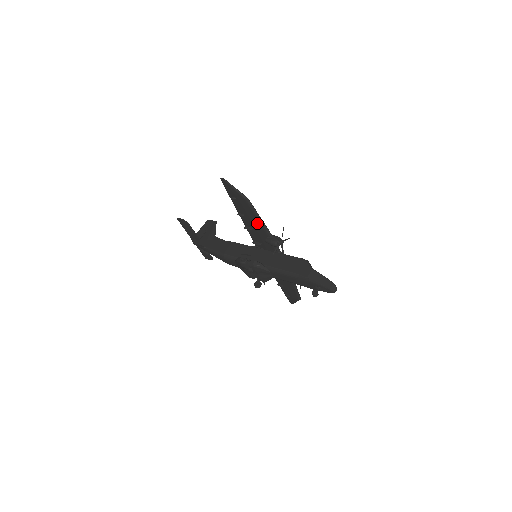
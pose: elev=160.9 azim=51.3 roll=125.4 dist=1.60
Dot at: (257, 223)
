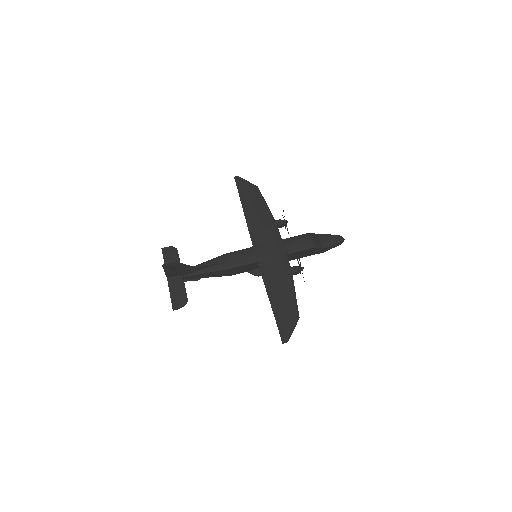
Dot at: (288, 292)
